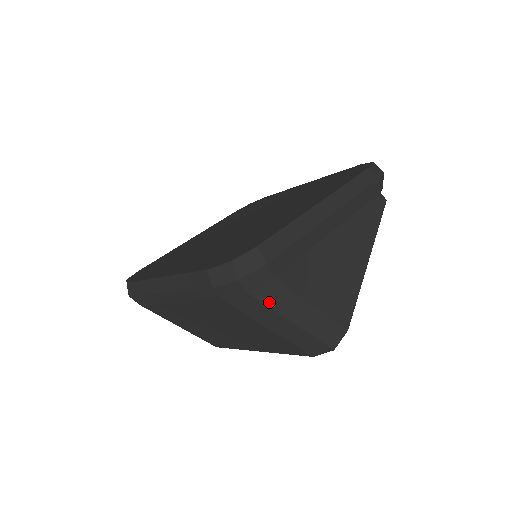
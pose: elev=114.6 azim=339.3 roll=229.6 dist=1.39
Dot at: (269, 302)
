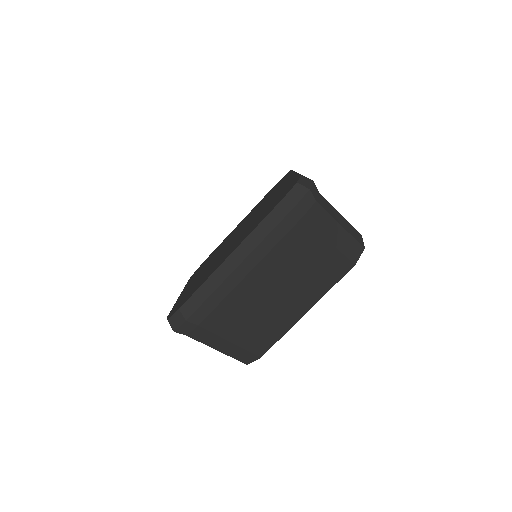
Dot at: (326, 209)
